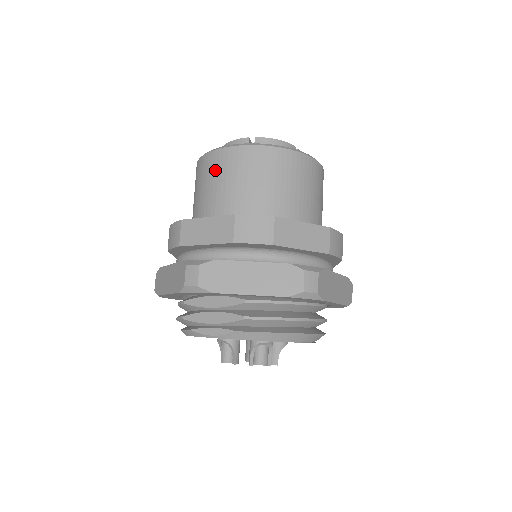
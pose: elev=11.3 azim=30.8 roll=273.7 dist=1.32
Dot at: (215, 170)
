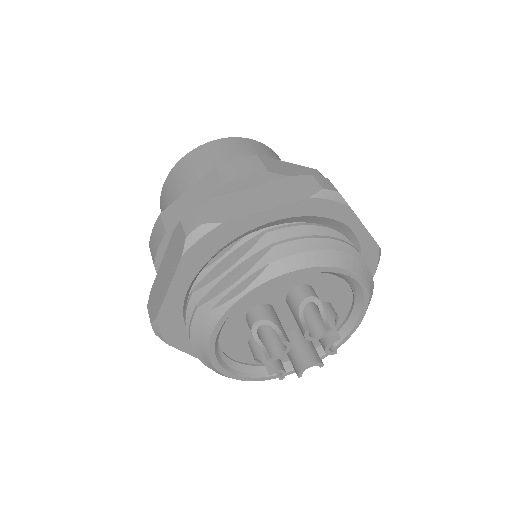
Dot at: (181, 176)
